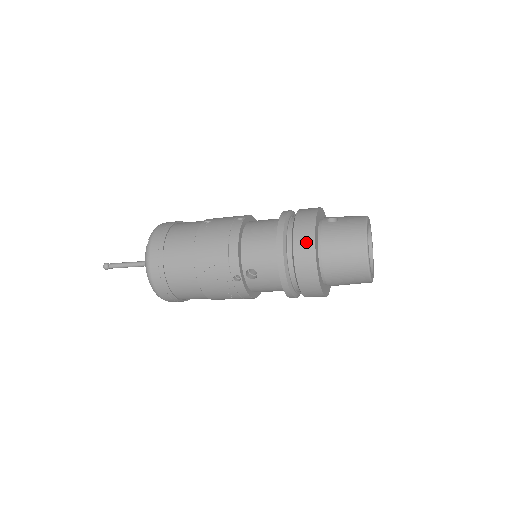
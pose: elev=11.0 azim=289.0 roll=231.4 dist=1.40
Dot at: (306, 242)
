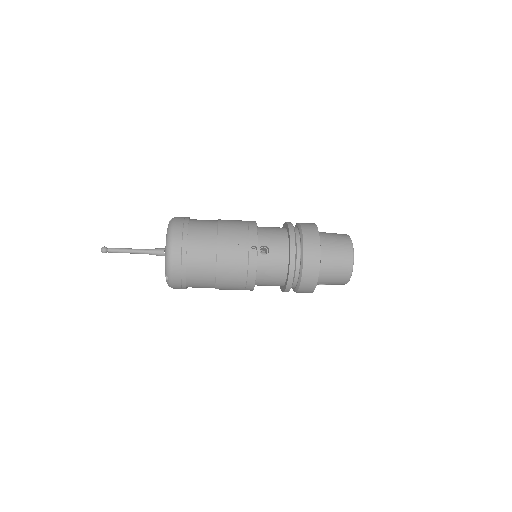
Dot at: (312, 230)
